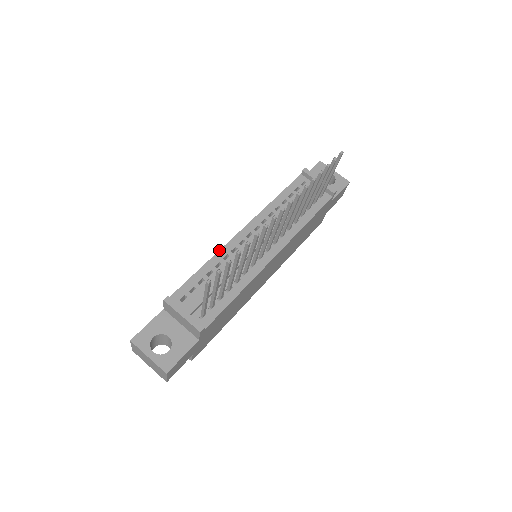
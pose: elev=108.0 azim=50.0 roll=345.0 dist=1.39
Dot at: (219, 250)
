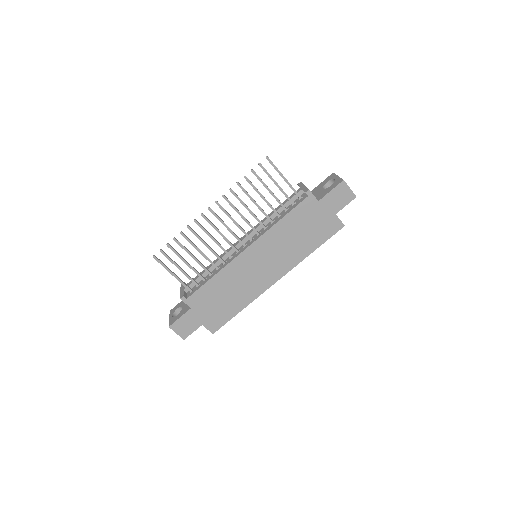
Dot at: occluded
